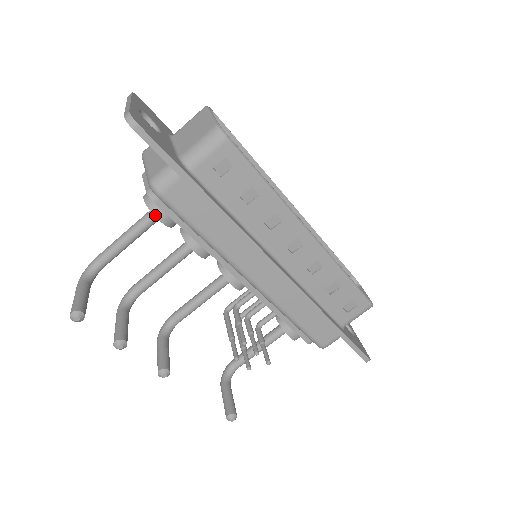
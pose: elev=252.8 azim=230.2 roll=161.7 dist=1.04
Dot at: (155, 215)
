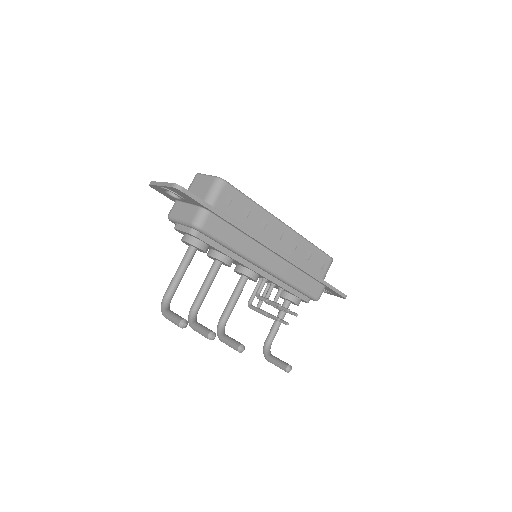
Dot at: (197, 246)
